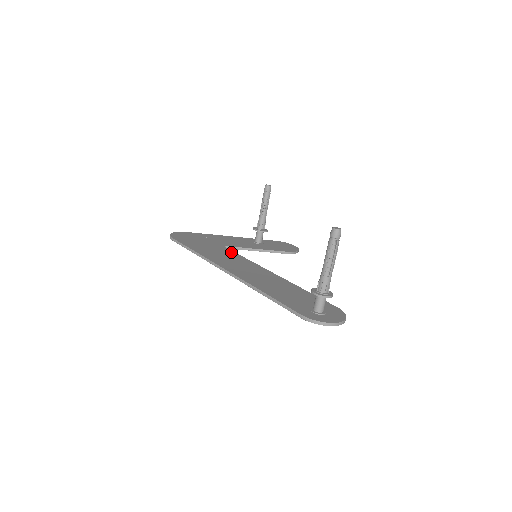
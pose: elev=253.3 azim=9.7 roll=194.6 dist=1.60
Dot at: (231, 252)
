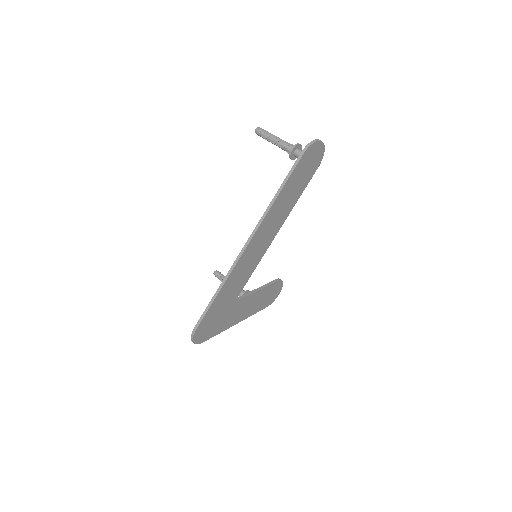
Dot at: occluded
